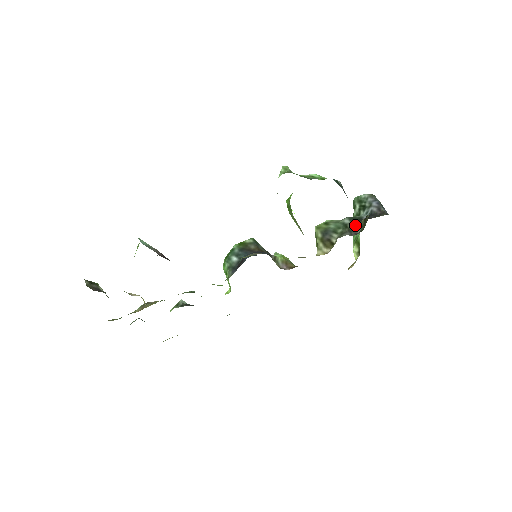
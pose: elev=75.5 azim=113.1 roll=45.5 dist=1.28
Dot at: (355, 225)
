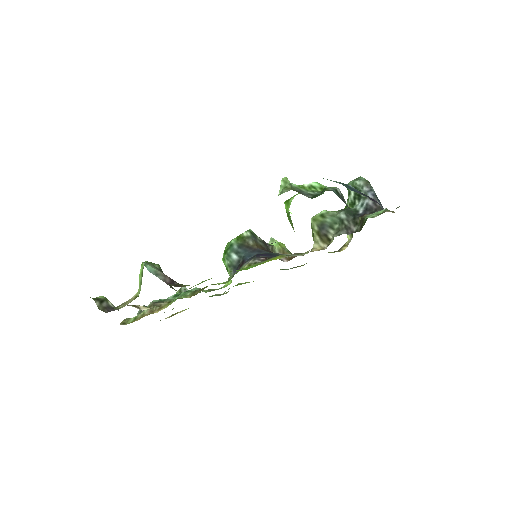
Dot at: (351, 221)
